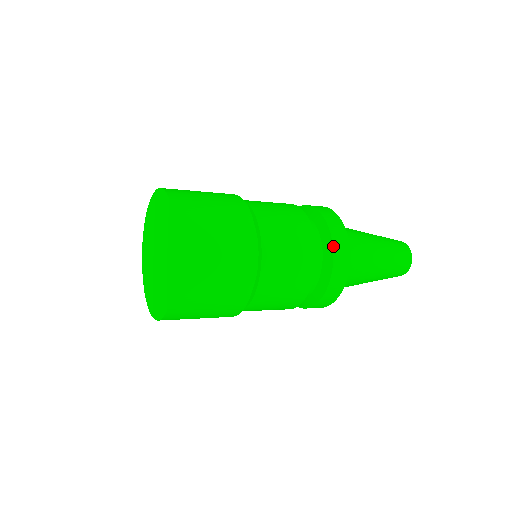
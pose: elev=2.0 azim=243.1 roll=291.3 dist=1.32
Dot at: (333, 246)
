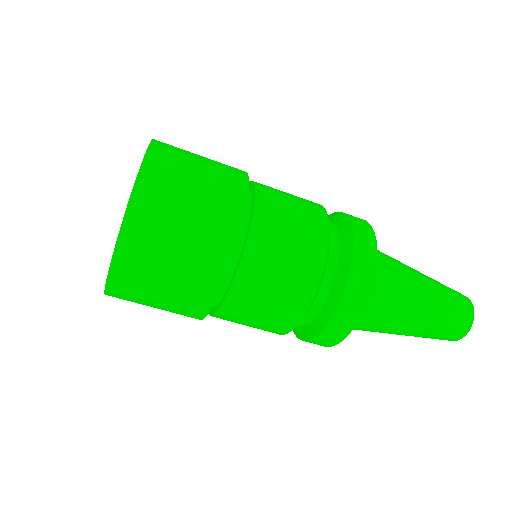
Dot at: (353, 239)
